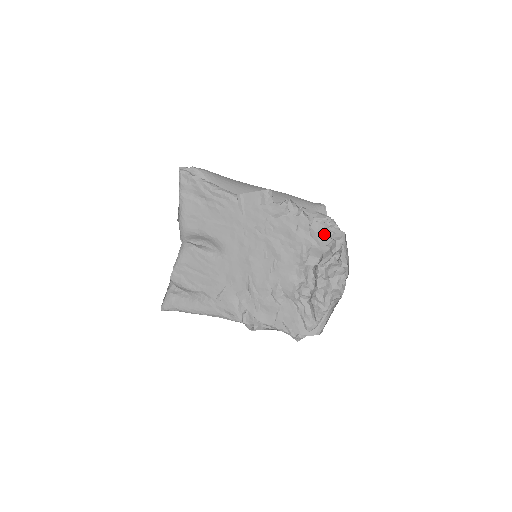
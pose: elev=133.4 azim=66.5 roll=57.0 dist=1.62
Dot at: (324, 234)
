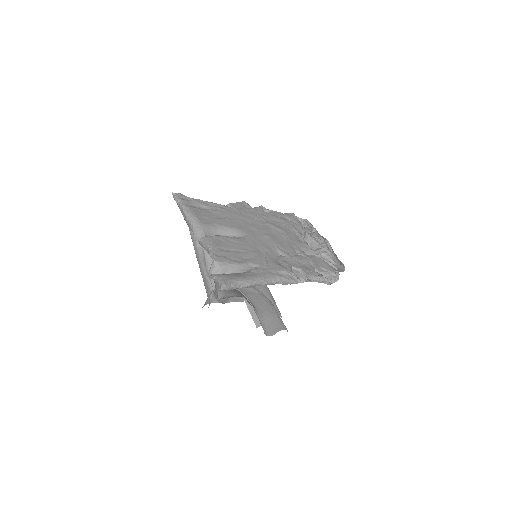
Dot at: (295, 218)
